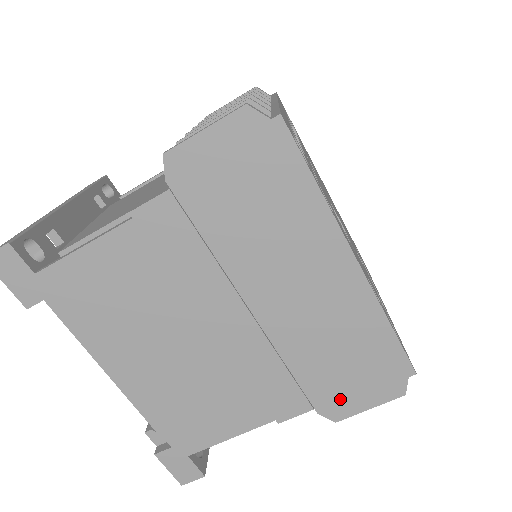
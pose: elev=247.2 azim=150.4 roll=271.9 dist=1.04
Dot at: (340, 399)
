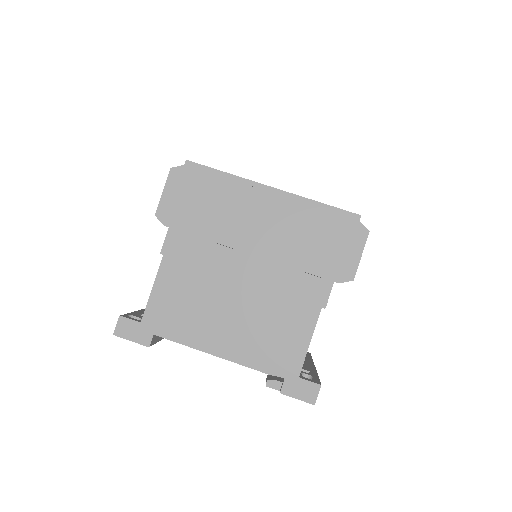
Dot at: (340, 264)
